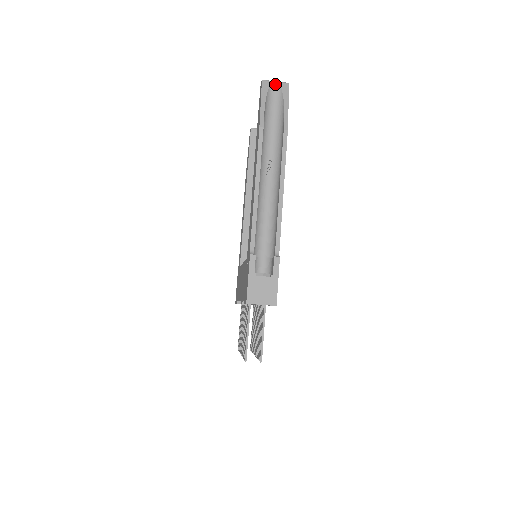
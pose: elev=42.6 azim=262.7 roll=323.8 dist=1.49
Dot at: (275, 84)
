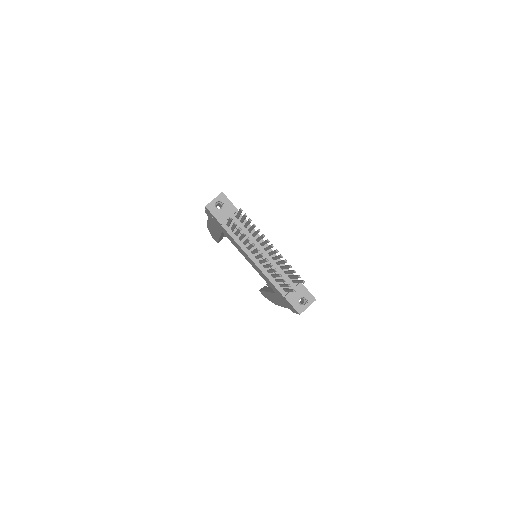
Dot at: occluded
